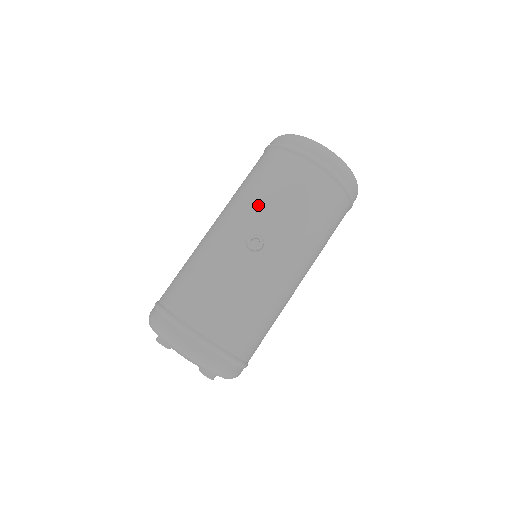
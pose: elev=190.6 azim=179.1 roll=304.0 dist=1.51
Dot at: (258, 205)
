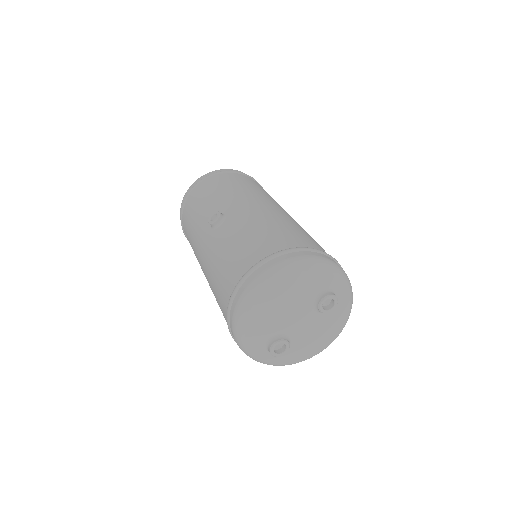
Dot at: (199, 223)
